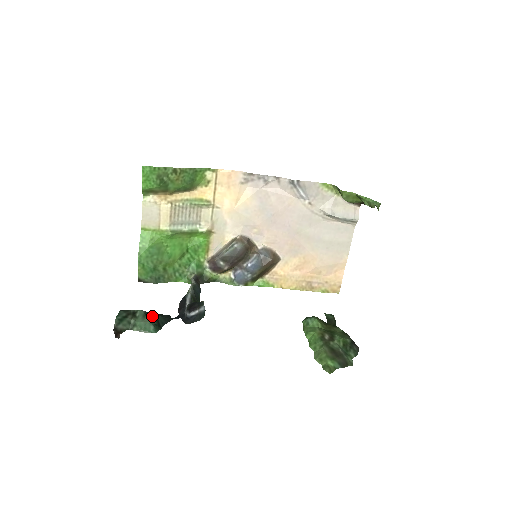
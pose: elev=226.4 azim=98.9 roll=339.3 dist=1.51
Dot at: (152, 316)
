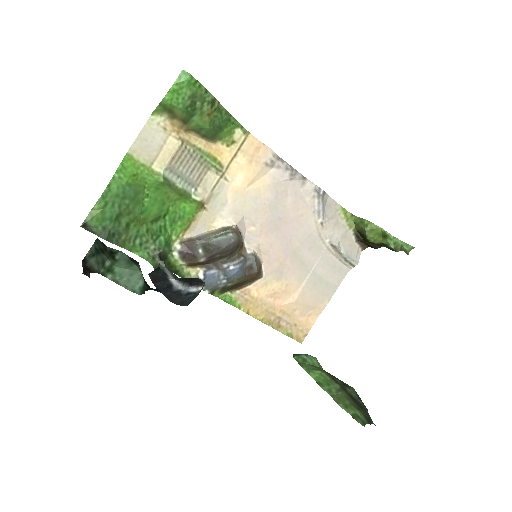
Dot at: (140, 268)
